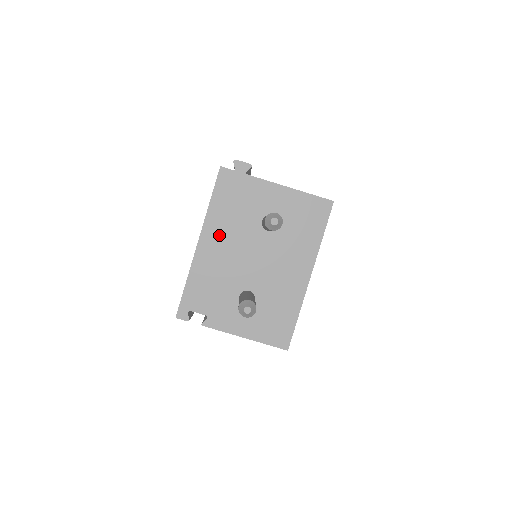
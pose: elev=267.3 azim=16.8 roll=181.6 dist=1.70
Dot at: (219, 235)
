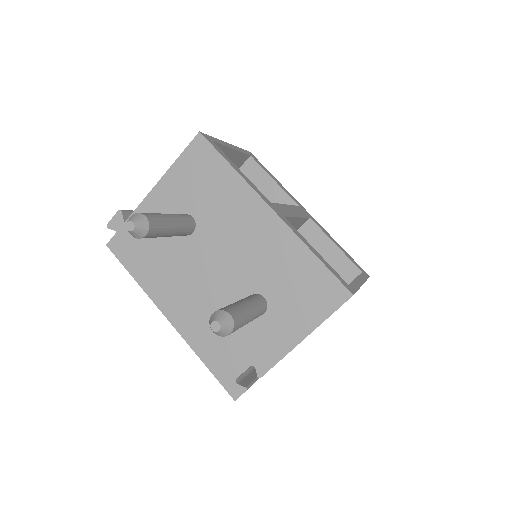
Dot at: (171, 291)
